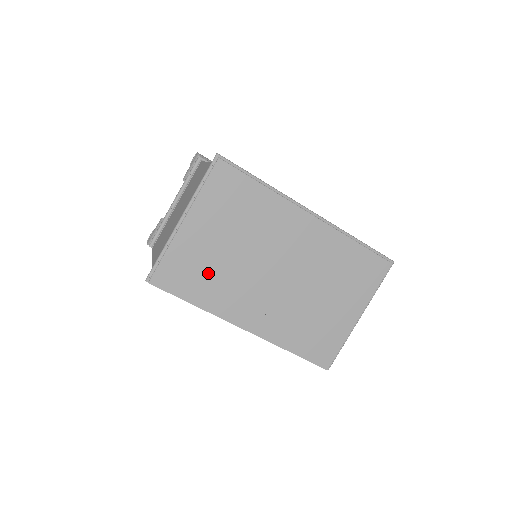
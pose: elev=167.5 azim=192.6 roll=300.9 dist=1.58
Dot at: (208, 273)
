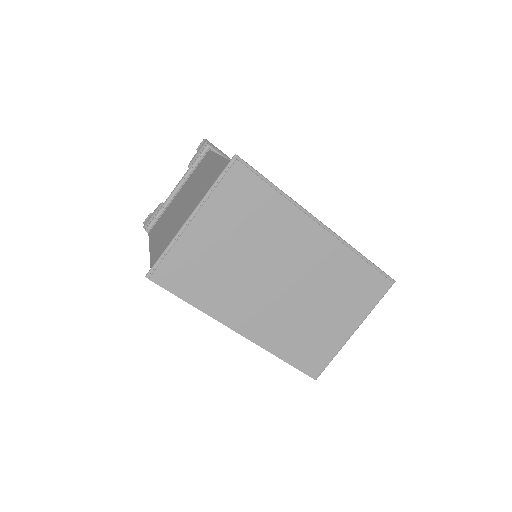
Dot at: (211, 275)
